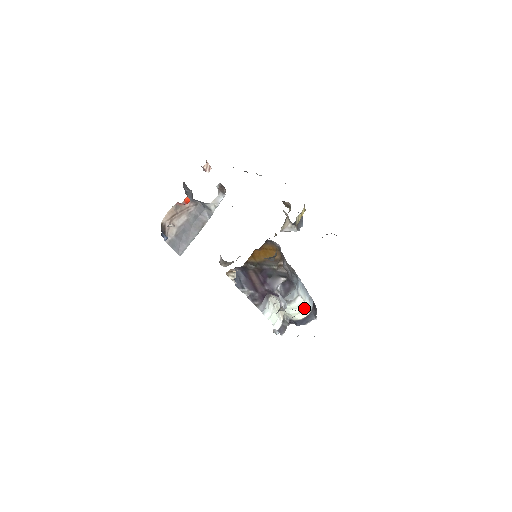
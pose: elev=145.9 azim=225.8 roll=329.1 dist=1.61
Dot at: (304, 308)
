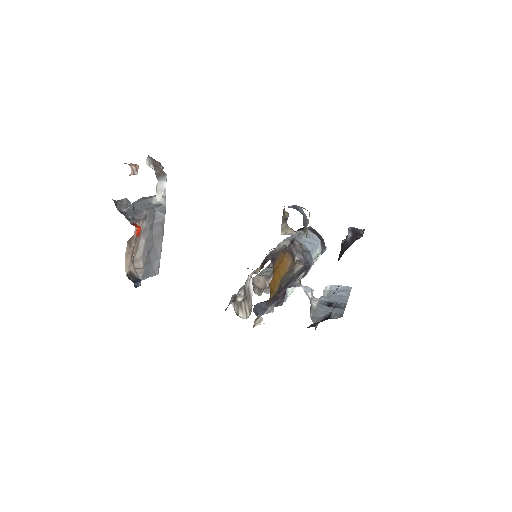
Dot at: (317, 257)
